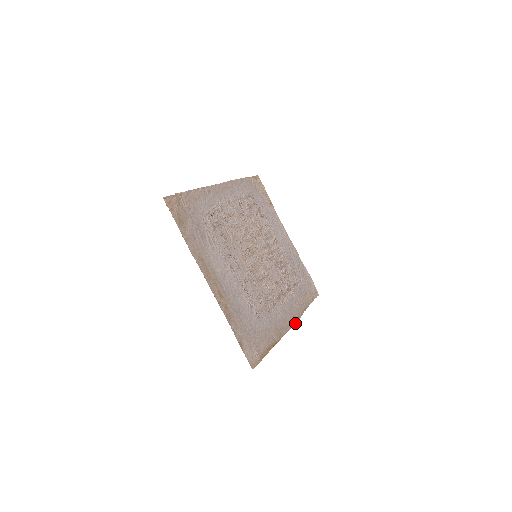
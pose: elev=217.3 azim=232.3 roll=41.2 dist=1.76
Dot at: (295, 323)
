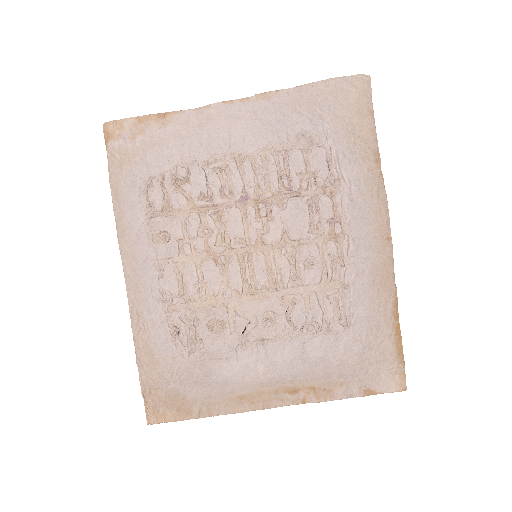
Dot at: (388, 220)
